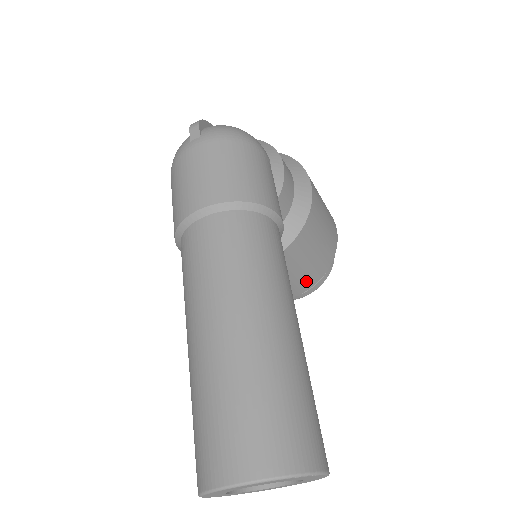
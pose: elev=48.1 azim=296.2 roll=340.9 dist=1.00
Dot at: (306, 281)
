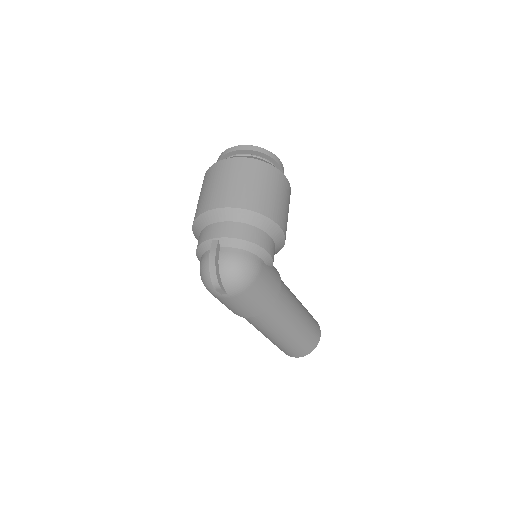
Dot at: occluded
